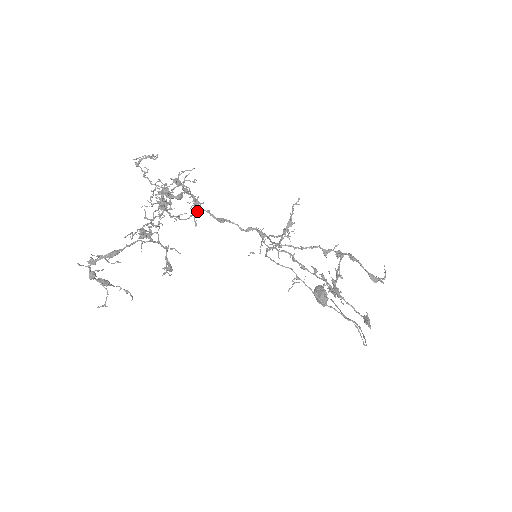
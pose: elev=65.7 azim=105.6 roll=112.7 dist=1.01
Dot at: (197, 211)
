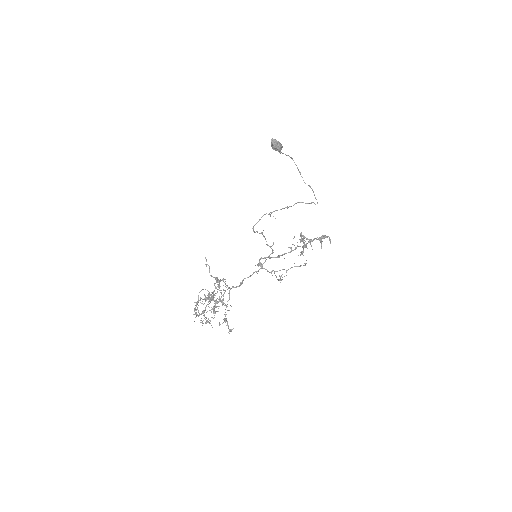
Dot at: (229, 293)
